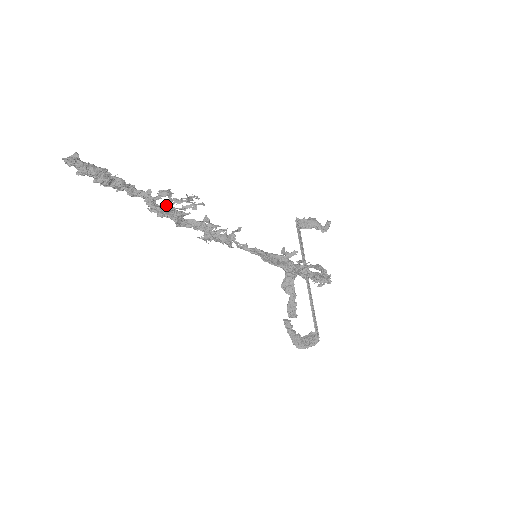
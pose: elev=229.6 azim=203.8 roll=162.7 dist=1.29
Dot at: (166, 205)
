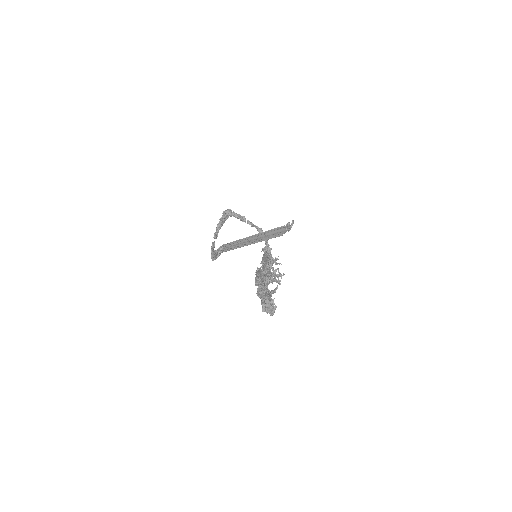
Dot at: occluded
